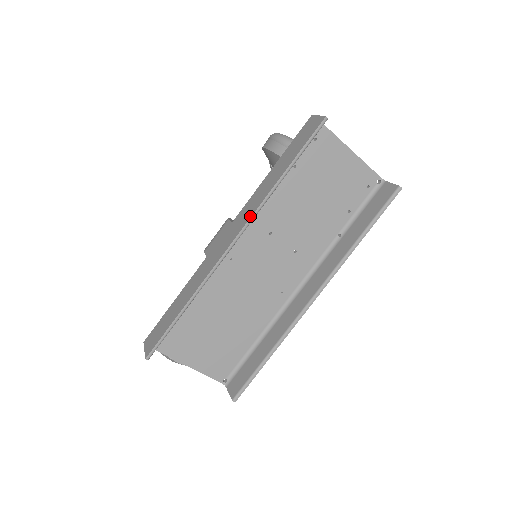
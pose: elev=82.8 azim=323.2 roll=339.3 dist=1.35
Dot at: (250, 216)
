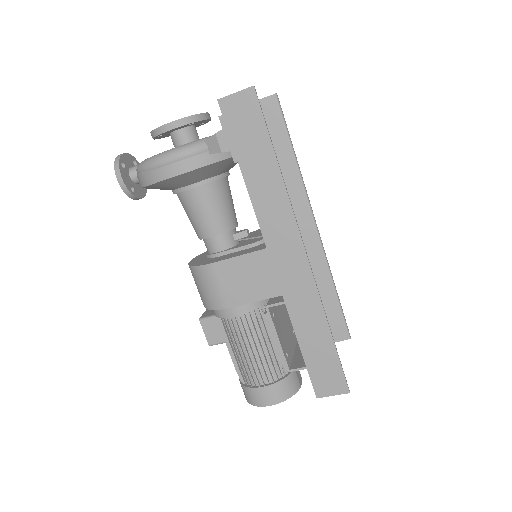
Dot at: (294, 221)
